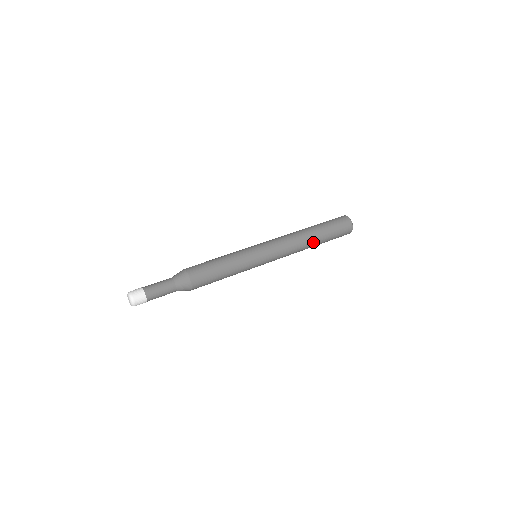
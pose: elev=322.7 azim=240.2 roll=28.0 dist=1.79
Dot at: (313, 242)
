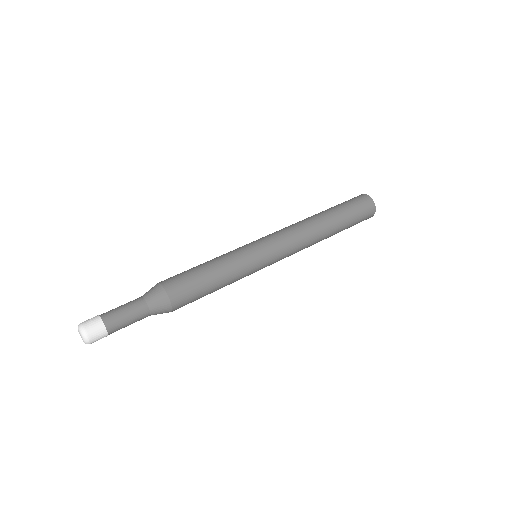
Dot at: (327, 237)
